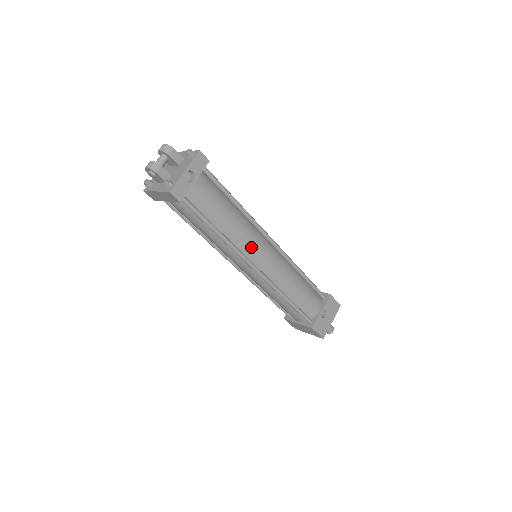
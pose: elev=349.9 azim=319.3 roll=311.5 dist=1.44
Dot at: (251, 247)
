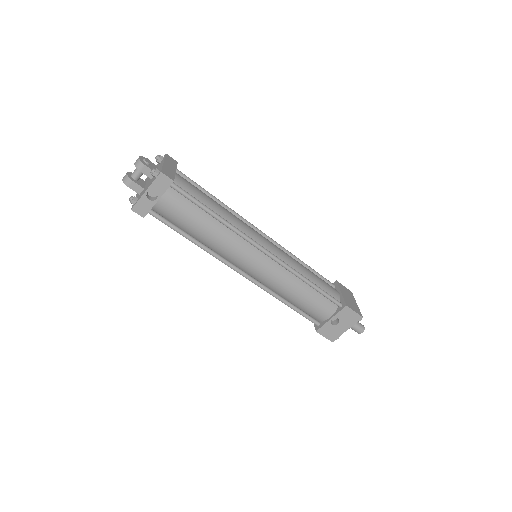
Dot at: (234, 255)
